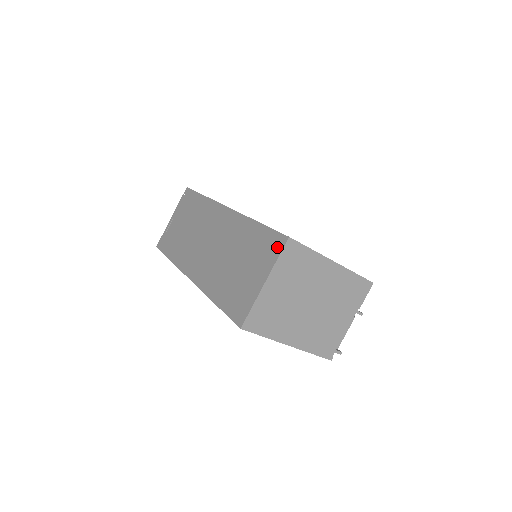
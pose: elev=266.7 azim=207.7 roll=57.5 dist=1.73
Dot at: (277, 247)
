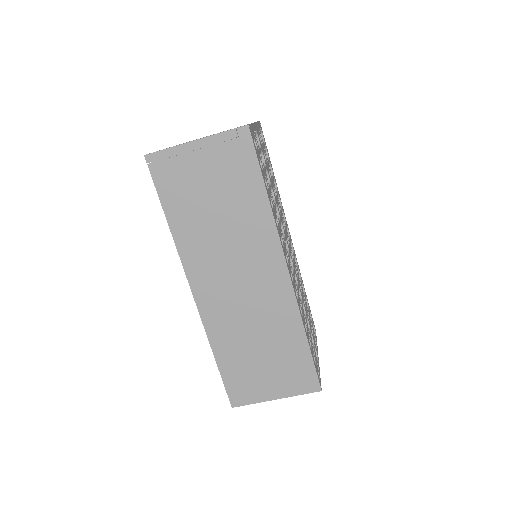
Dot at: (307, 387)
